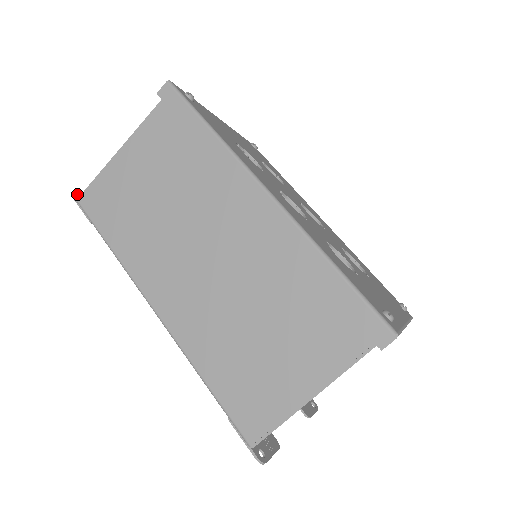
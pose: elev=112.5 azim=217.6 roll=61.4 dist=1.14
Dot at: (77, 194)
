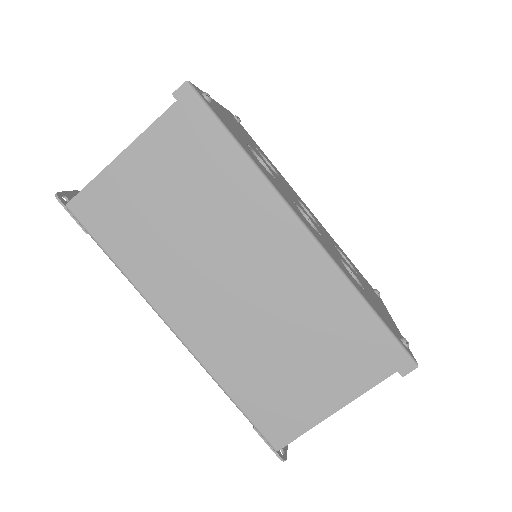
Dot at: (61, 195)
